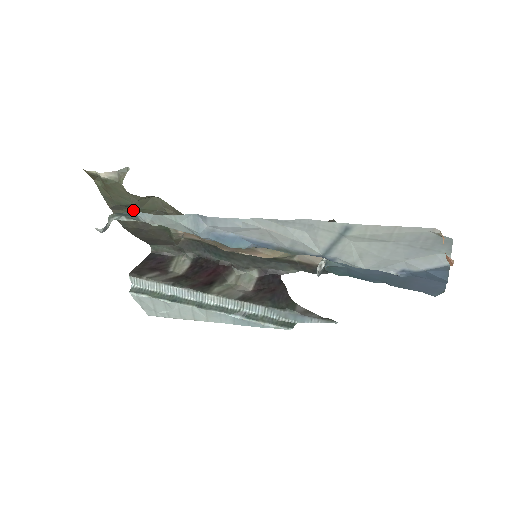
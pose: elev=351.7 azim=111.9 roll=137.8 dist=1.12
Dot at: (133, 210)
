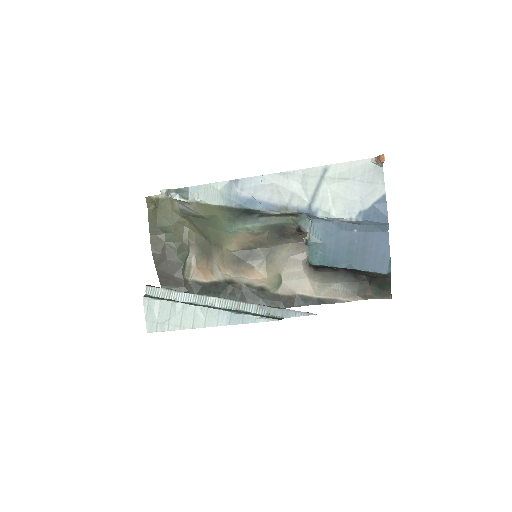
Dot at: (166, 236)
